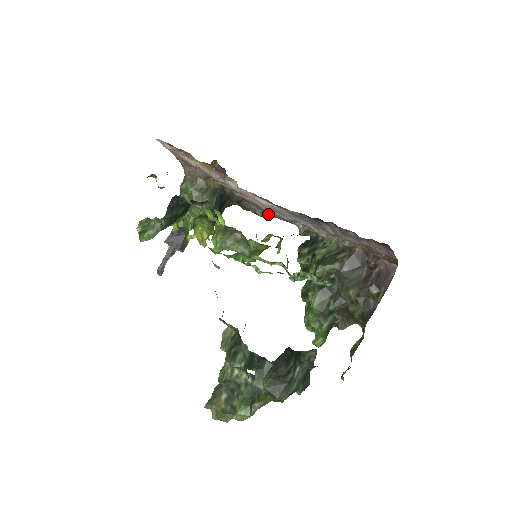
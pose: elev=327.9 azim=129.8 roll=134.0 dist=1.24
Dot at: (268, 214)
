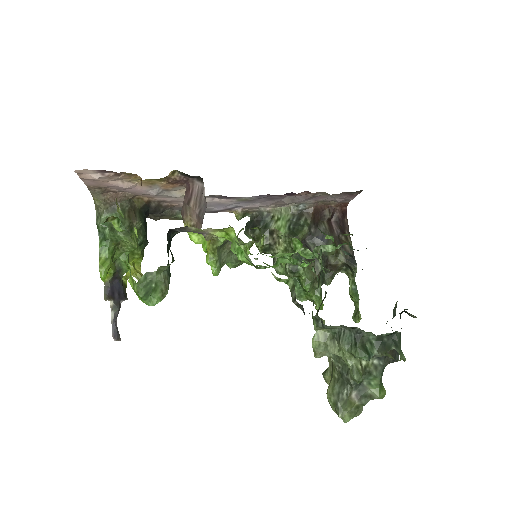
Dot at: occluded
